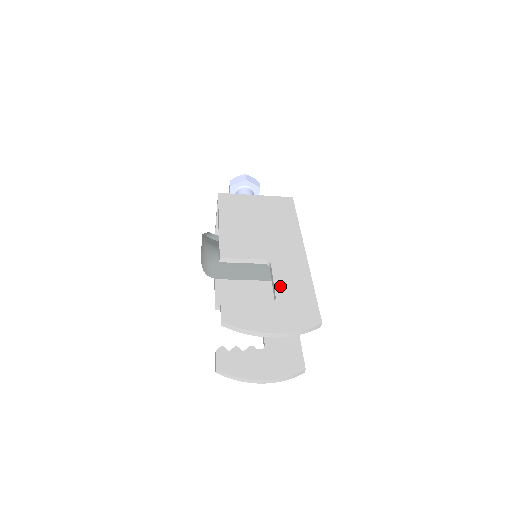
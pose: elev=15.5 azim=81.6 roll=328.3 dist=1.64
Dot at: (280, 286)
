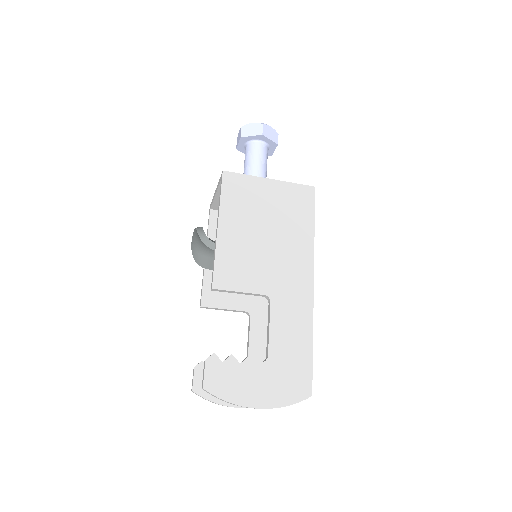
Dot at: (275, 339)
